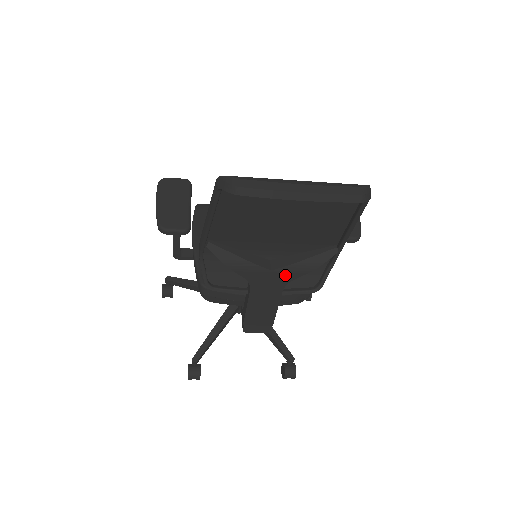
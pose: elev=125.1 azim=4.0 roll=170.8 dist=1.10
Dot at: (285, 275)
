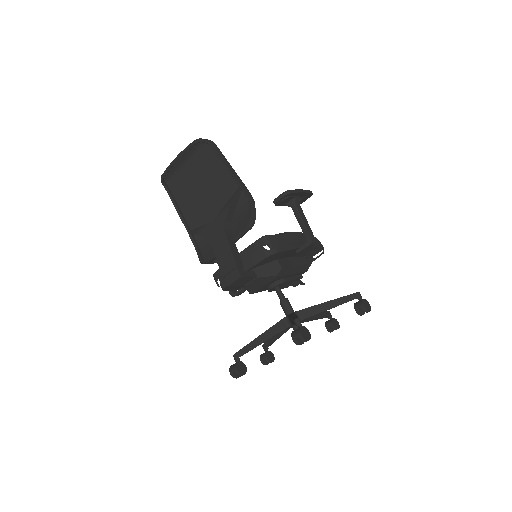
Dot at: (220, 220)
